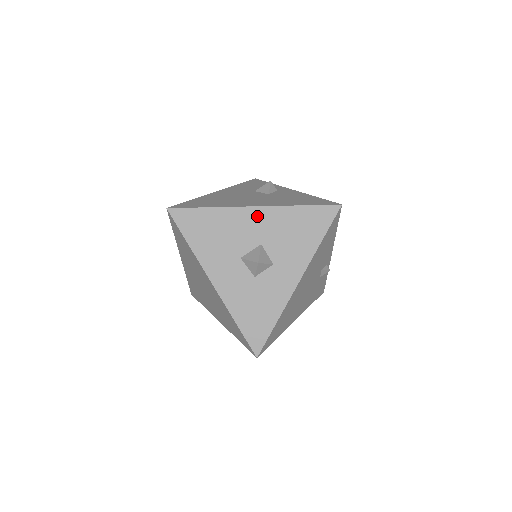
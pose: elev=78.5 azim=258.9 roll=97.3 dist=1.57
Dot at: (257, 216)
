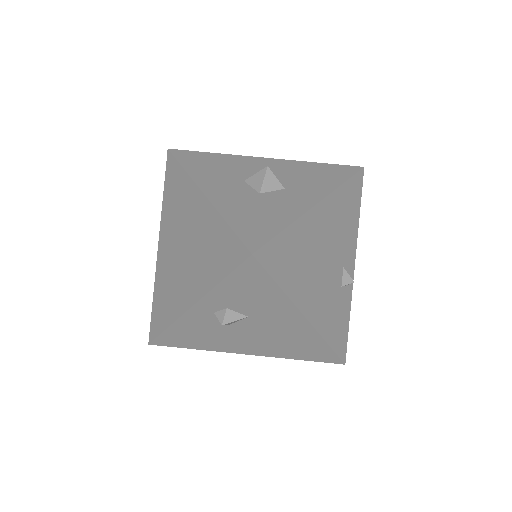
Dot at: (268, 162)
